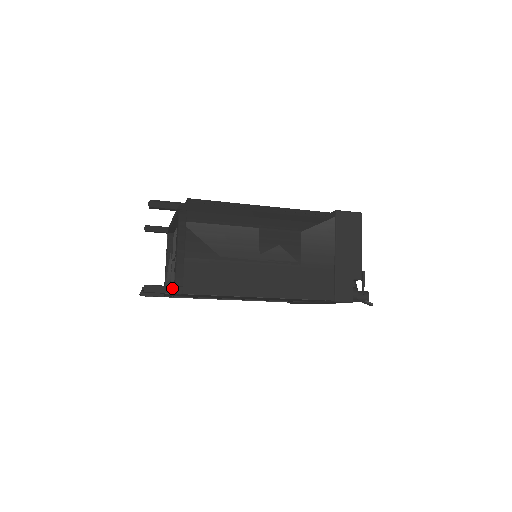
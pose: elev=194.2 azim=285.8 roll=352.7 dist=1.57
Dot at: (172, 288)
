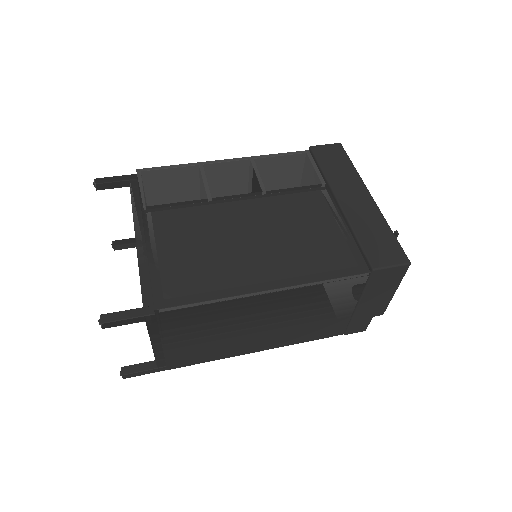
Dot at: (154, 370)
